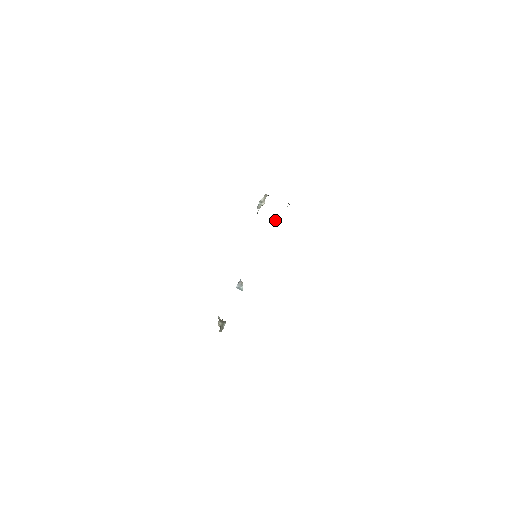
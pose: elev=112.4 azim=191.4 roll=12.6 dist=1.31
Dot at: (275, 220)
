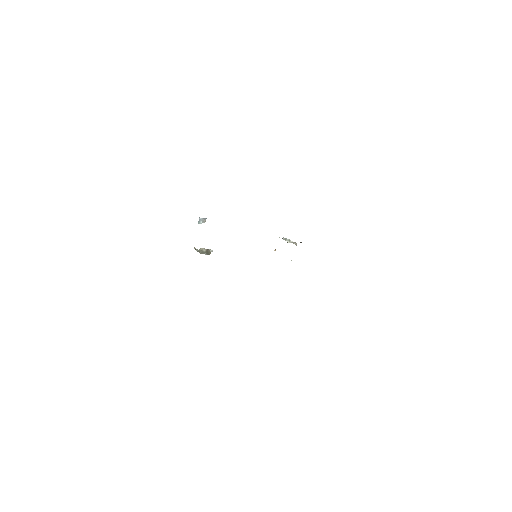
Dot at: occluded
